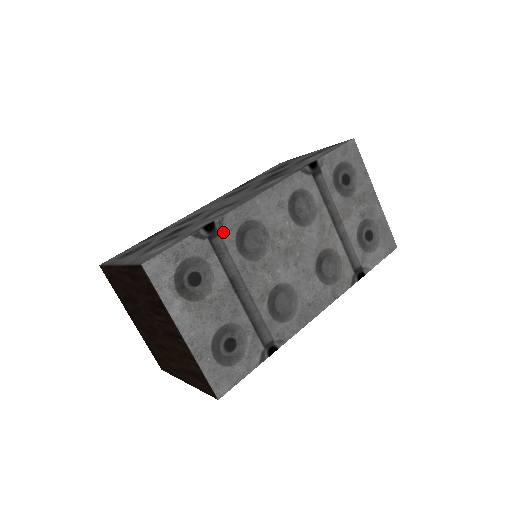
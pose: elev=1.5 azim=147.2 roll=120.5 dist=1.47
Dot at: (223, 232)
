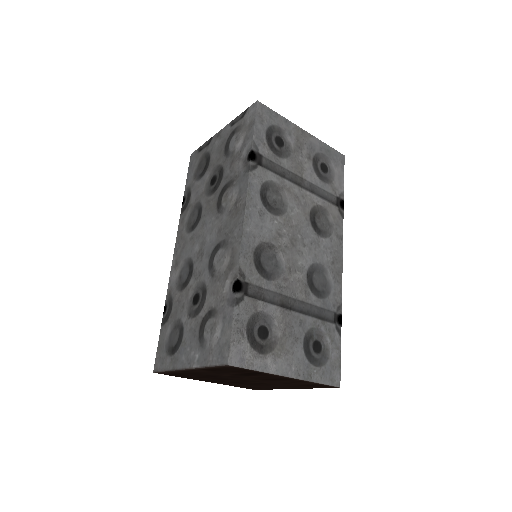
Dot at: (249, 279)
